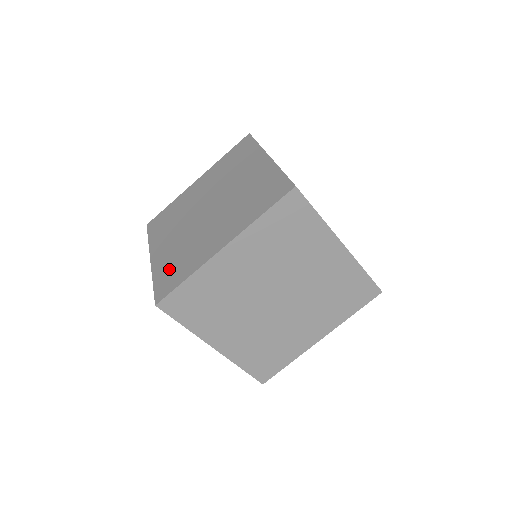
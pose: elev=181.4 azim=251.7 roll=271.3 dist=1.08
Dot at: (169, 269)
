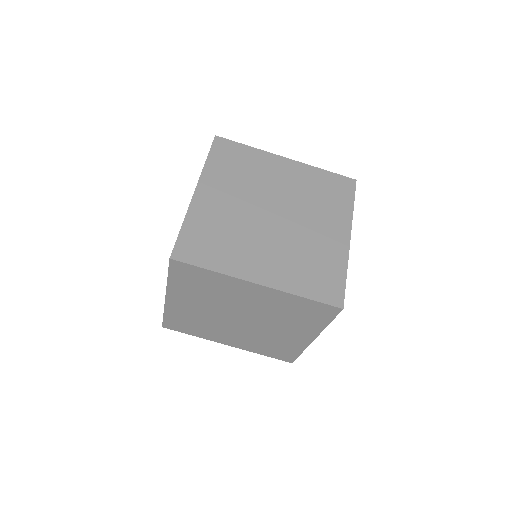
Dot at: occluded
